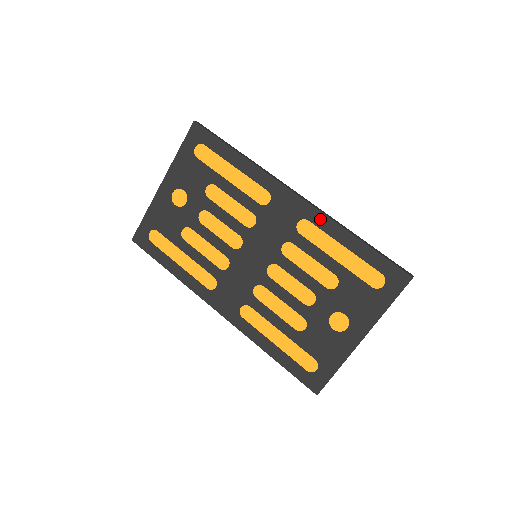
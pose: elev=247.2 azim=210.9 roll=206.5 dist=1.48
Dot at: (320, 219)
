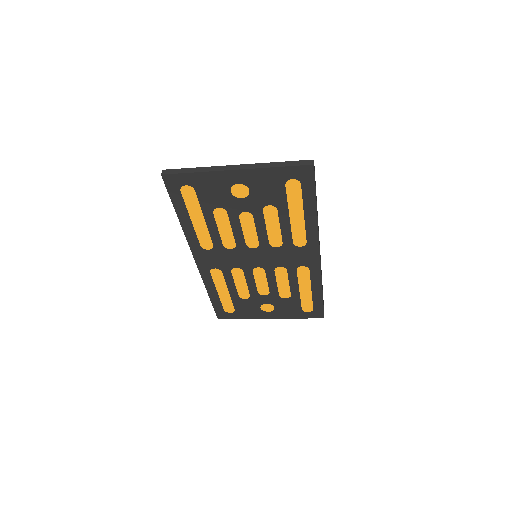
Dot at: (316, 274)
